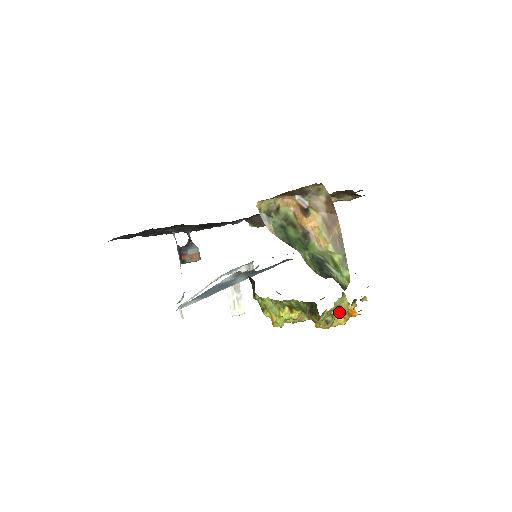
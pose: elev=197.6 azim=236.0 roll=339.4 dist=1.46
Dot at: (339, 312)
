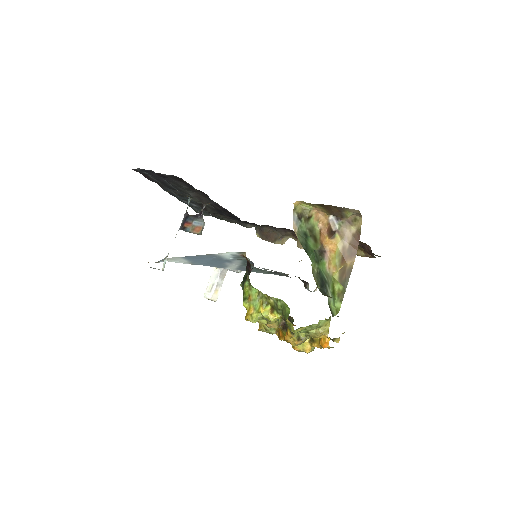
Dot at: (316, 334)
